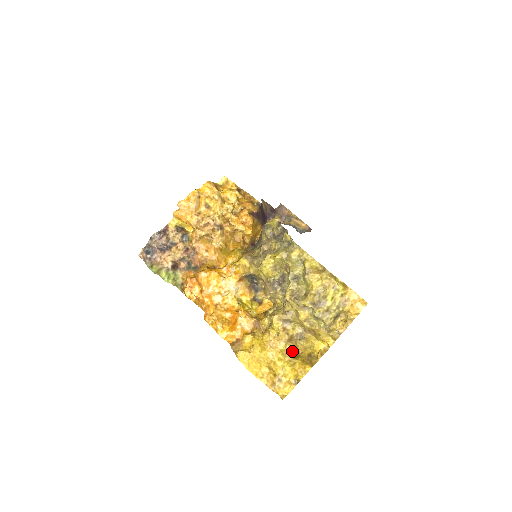
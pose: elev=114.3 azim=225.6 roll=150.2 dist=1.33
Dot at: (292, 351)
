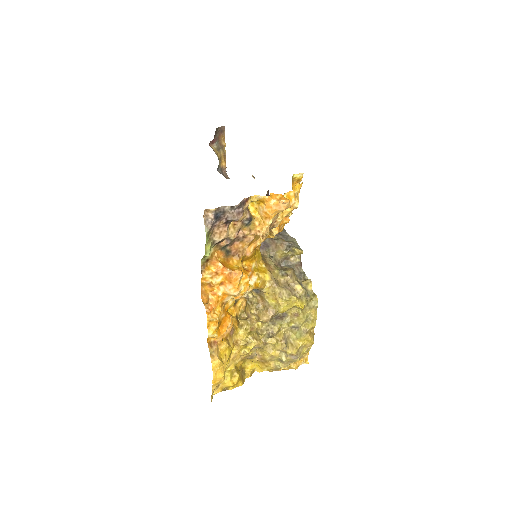
Dot at: occluded
